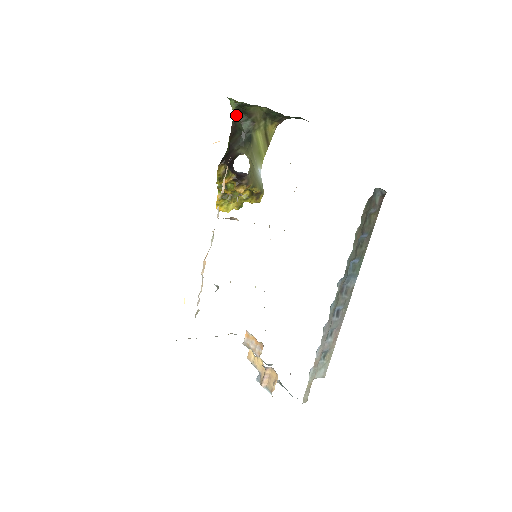
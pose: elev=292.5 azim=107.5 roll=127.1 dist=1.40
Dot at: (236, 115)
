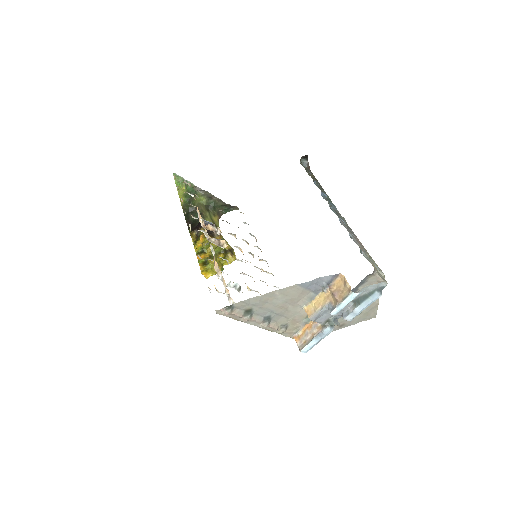
Dot at: (187, 216)
